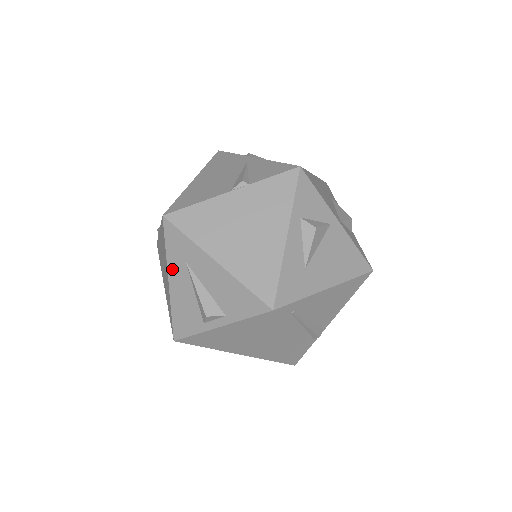
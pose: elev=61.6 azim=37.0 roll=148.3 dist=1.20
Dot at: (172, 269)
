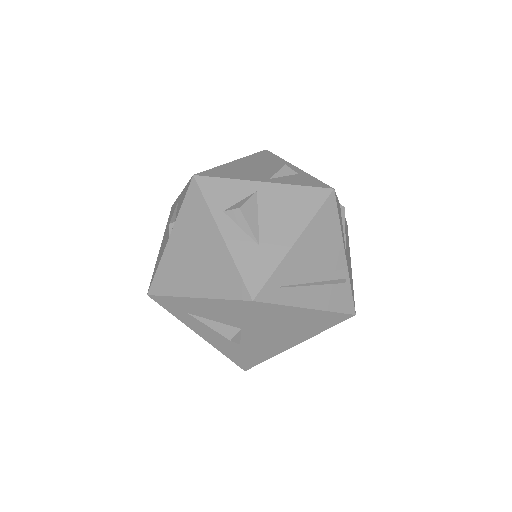
Dot at: (188, 324)
